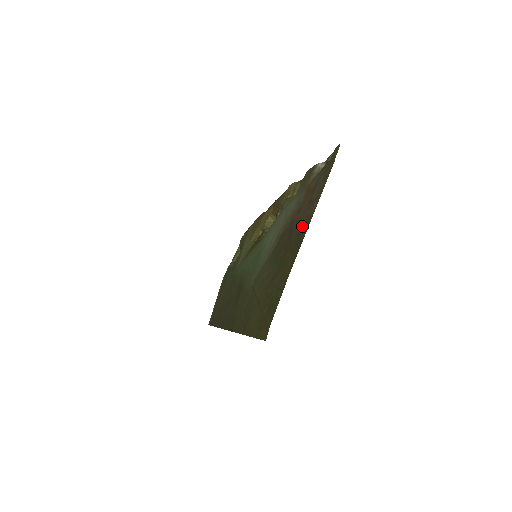
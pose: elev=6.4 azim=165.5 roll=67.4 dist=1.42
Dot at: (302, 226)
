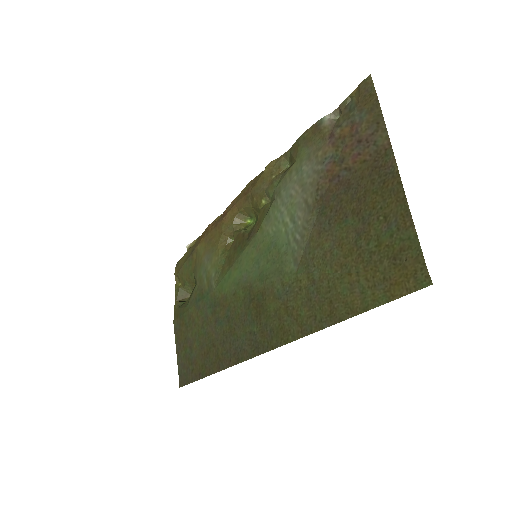
Dot at: (374, 164)
